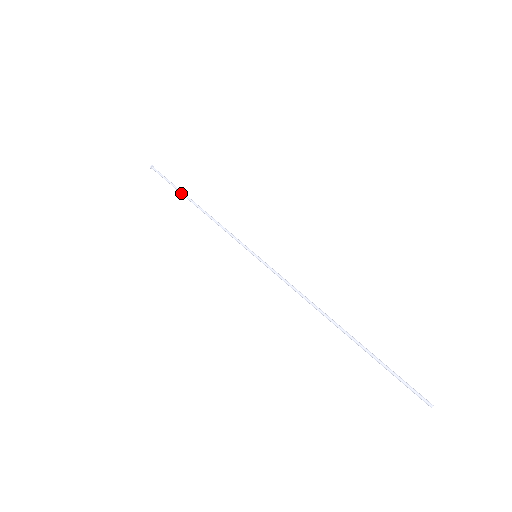
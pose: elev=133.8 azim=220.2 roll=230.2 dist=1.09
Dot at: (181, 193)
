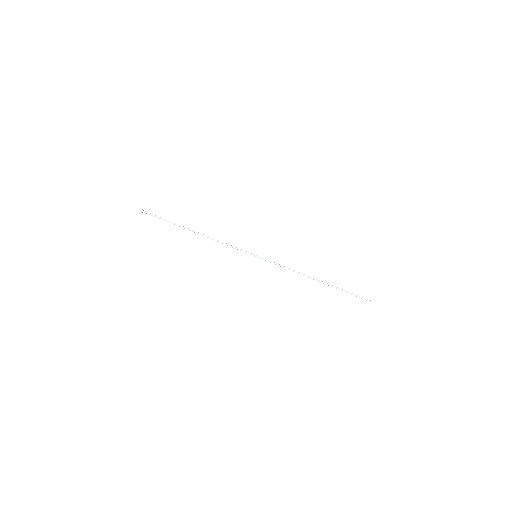
Dot at: occluded
